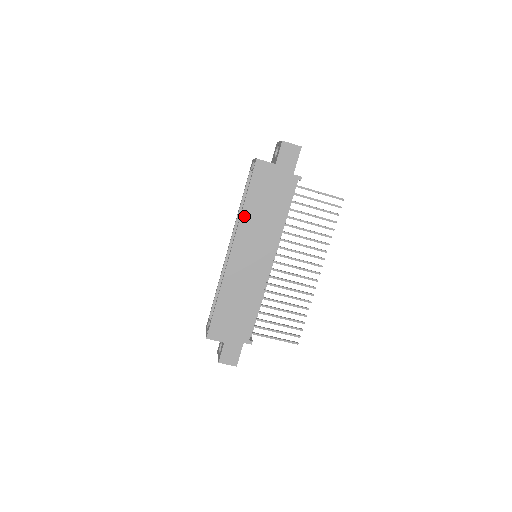
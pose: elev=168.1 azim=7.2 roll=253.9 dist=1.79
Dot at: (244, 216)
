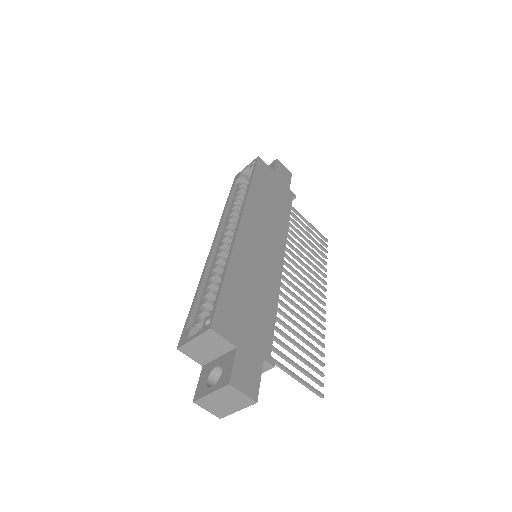
Dot at: (251, 195)
